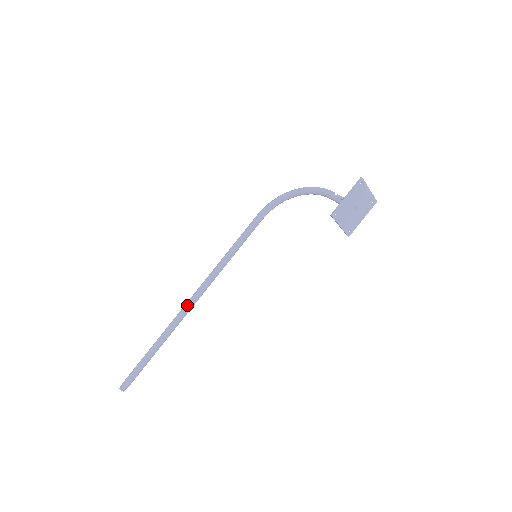
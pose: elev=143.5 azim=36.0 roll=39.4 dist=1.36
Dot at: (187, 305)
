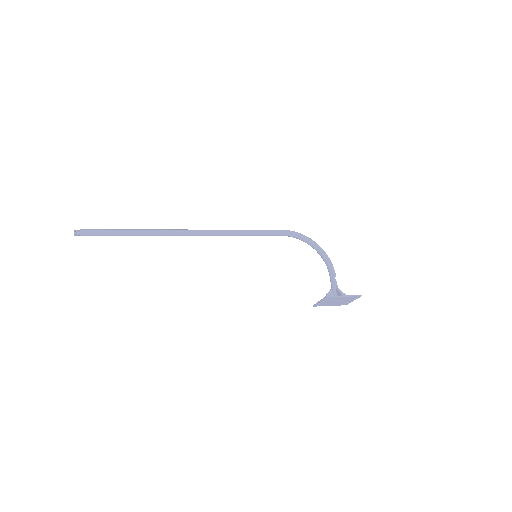
Dot at: (181, 232)
